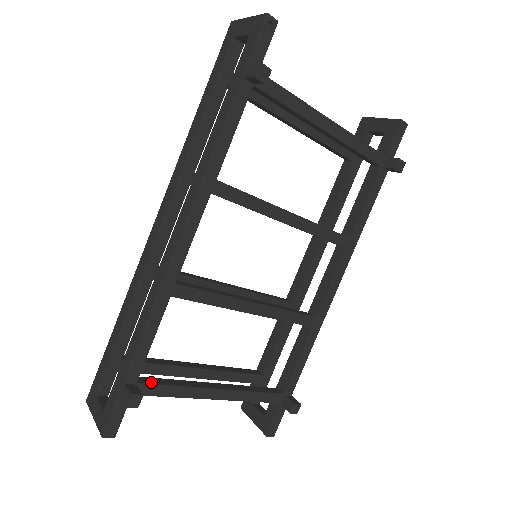
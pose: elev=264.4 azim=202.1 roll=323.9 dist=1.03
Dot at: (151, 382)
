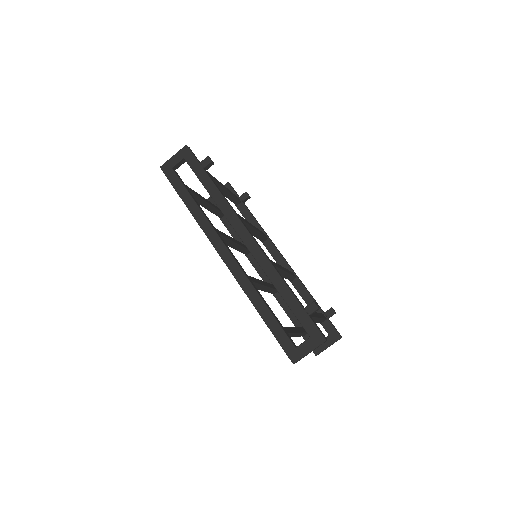
Dot at: occluded
